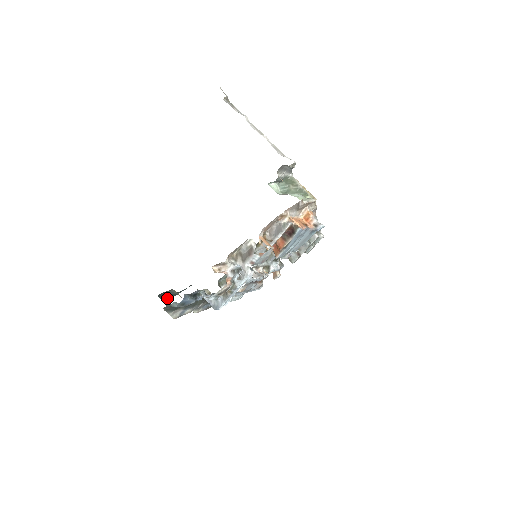
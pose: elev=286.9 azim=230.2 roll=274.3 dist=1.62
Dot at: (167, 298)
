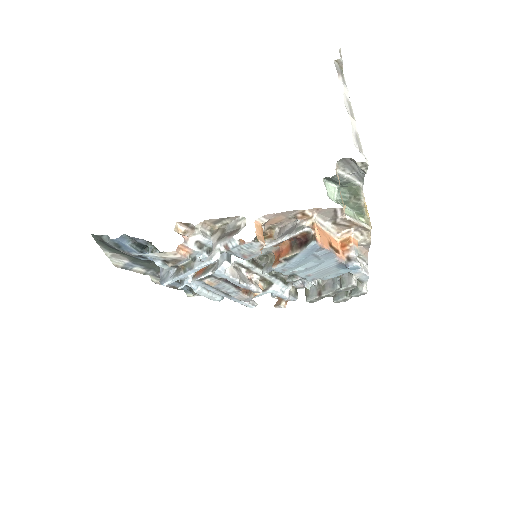
Dot at: occluded
